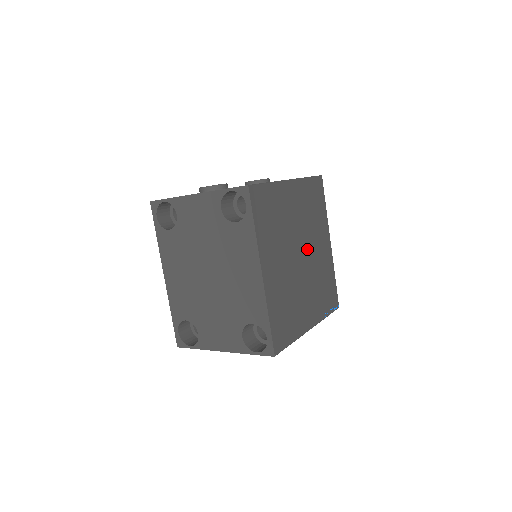
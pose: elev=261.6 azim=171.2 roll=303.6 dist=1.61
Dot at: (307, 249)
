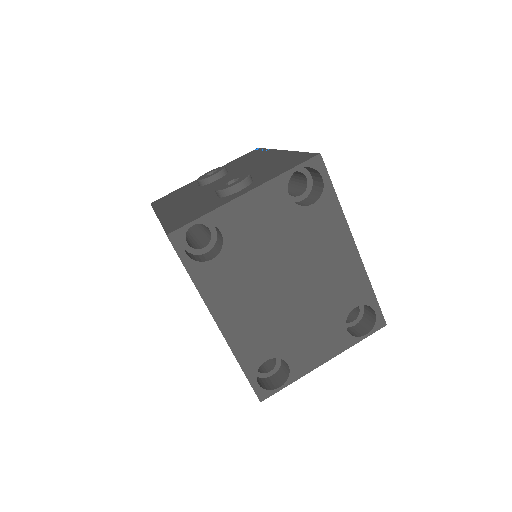
Dot at: occluded
